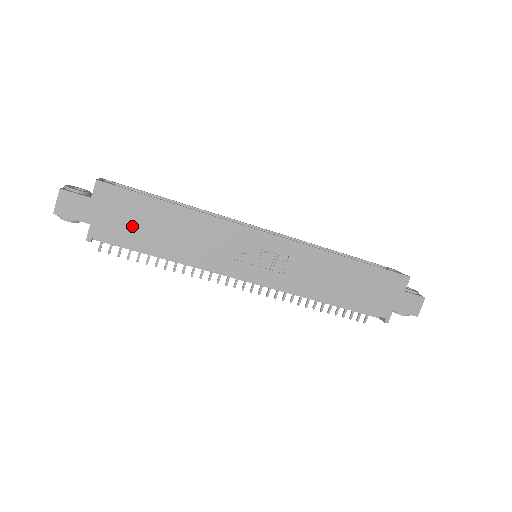
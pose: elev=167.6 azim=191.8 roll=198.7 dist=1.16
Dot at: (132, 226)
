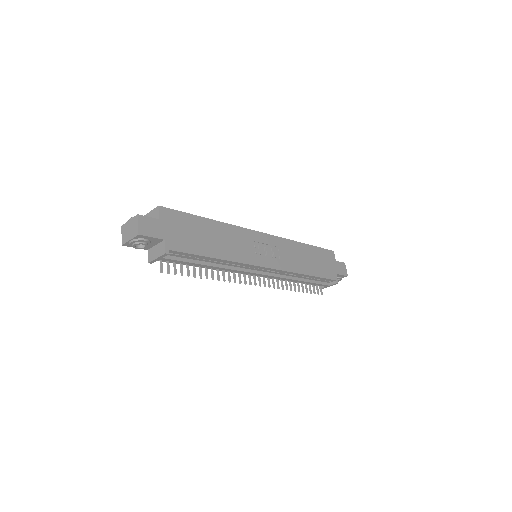
Dot at: (190, 238)
